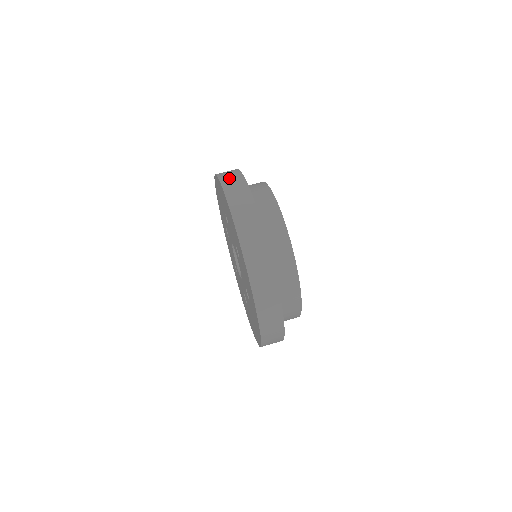
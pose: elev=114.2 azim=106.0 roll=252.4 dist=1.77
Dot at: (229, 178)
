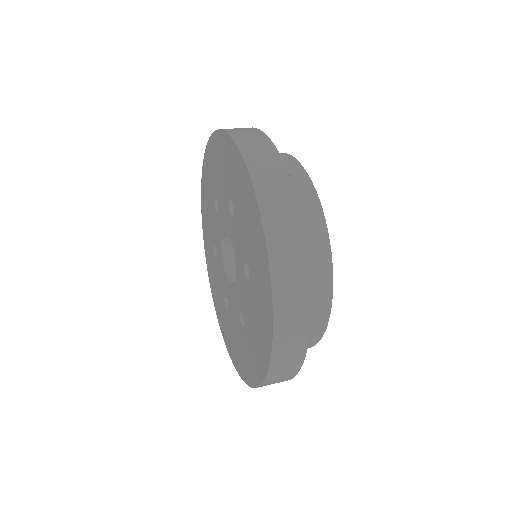
Dot at: occluded
